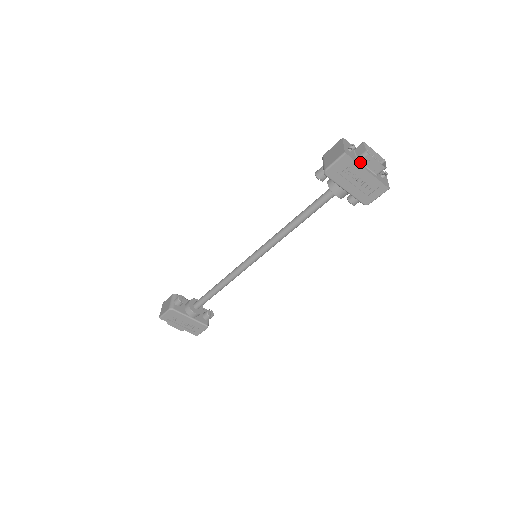
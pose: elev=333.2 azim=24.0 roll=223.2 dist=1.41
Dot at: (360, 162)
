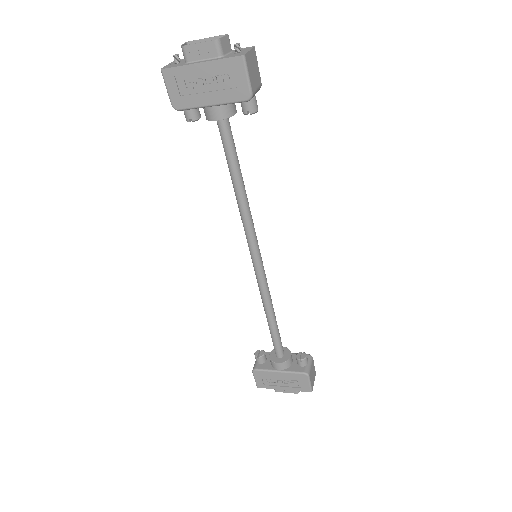
Dot at: (189, 63)
